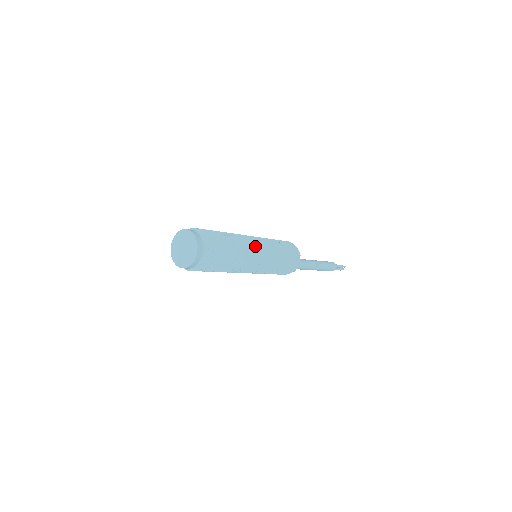
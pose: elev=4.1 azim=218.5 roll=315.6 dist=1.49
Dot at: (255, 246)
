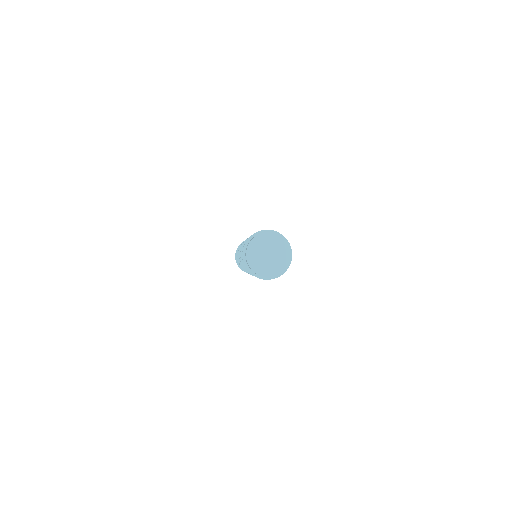
Dot at: occluded
